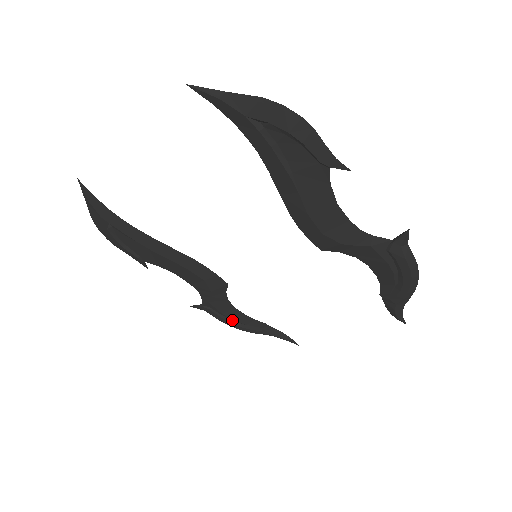
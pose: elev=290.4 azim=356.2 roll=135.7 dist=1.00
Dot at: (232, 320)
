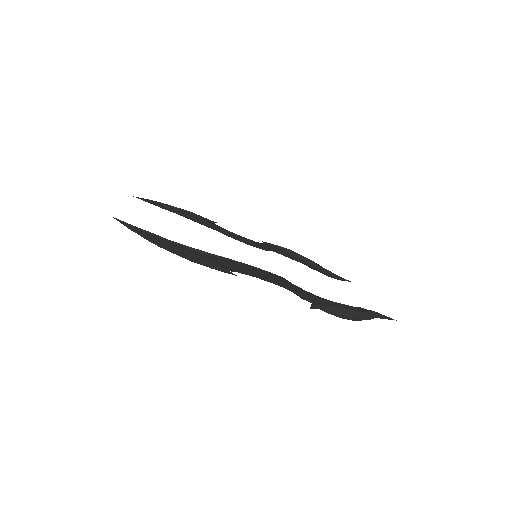
Dot at: occluded
